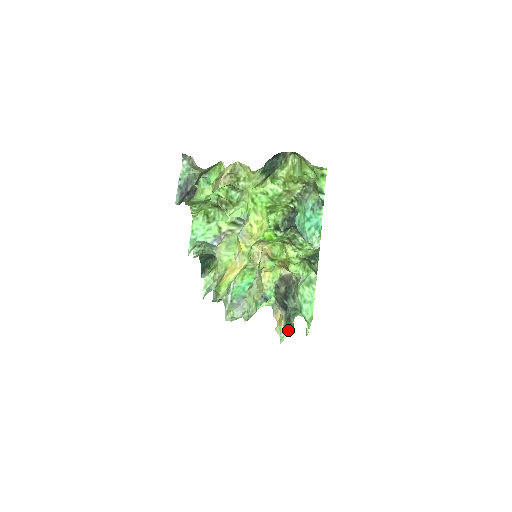
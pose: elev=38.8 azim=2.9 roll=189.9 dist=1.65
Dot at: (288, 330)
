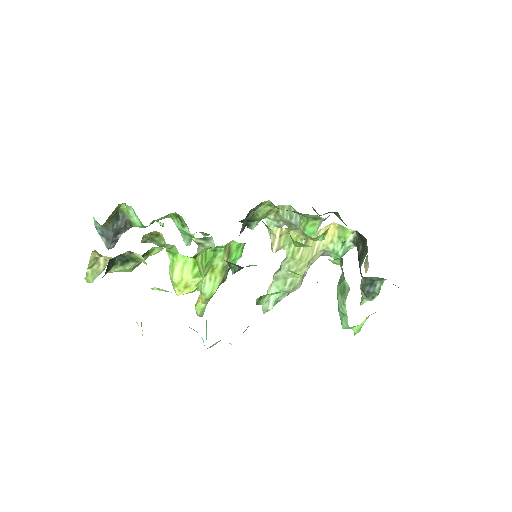
Dot at: (367, 297)
